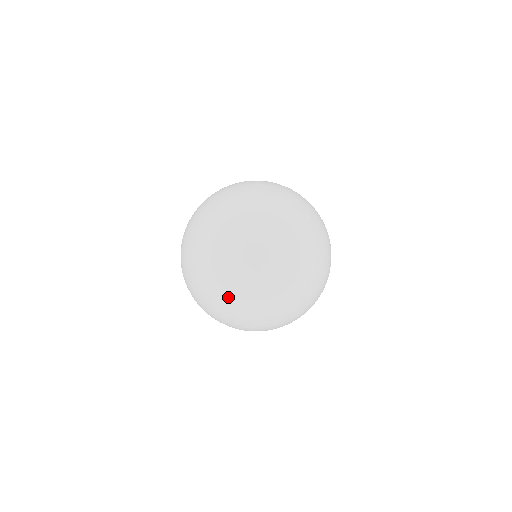
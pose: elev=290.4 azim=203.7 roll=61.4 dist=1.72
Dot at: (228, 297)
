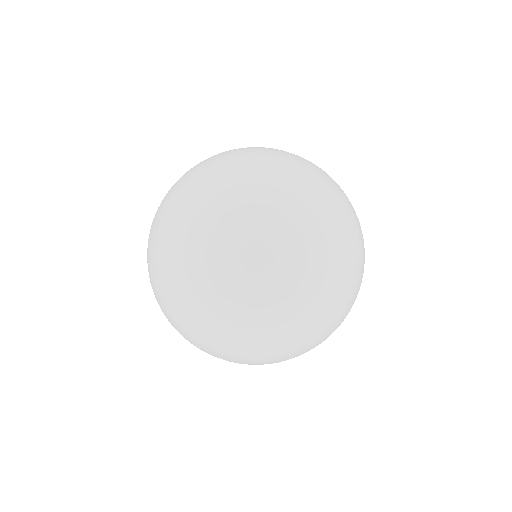
Dot at: (346, 257)
